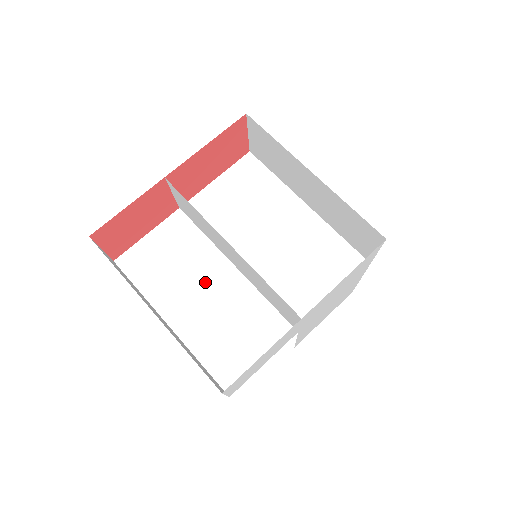
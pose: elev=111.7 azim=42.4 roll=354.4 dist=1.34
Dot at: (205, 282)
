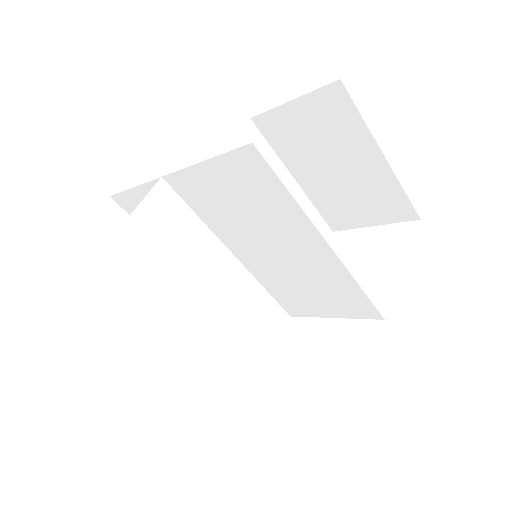
Dot at: occluded
